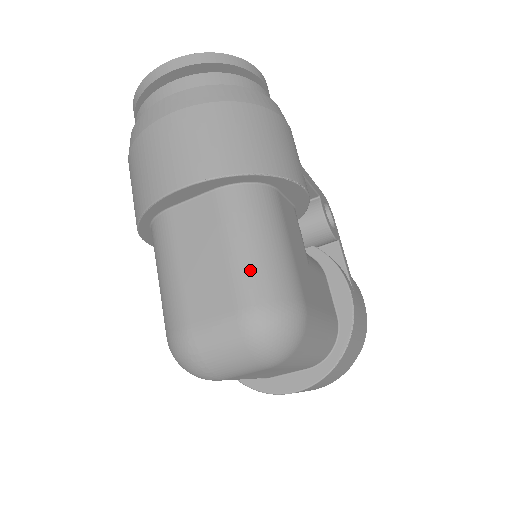
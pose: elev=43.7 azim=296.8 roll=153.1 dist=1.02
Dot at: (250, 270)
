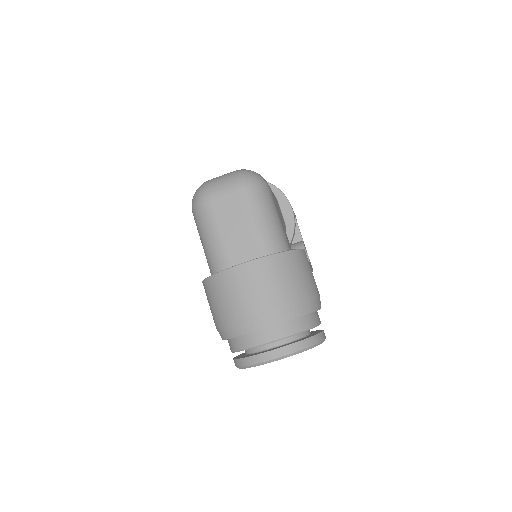
Dot at: occluded
